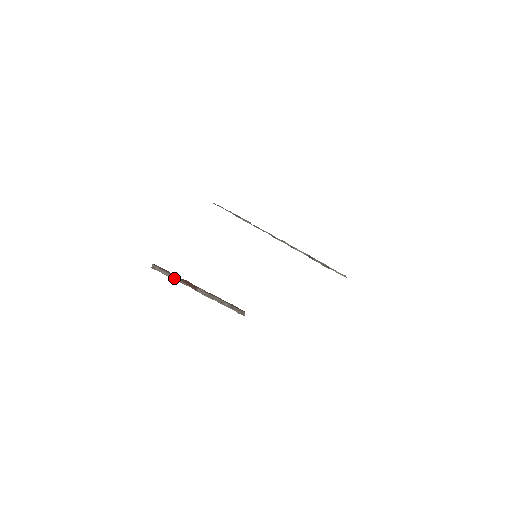
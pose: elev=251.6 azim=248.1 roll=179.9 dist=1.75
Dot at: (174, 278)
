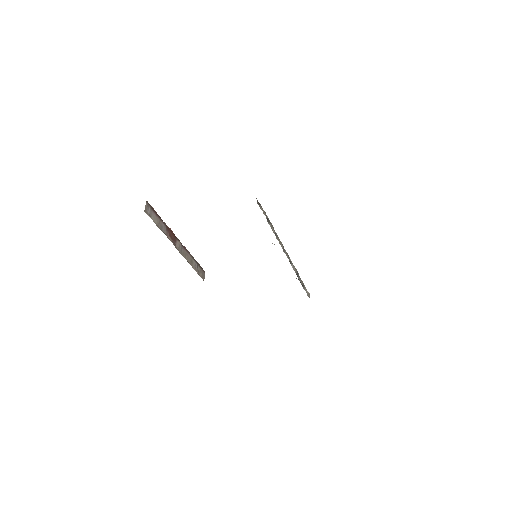
Dot at: (161, 226)
